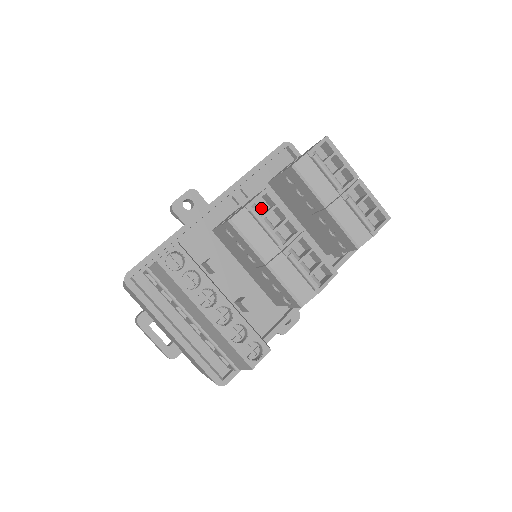
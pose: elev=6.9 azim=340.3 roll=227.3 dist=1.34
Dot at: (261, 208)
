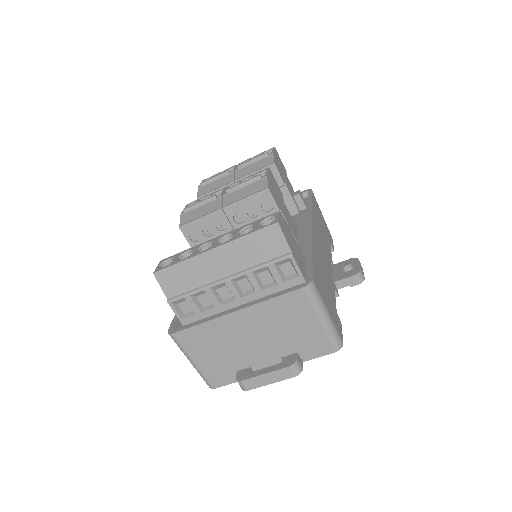
Dot at: occluded
